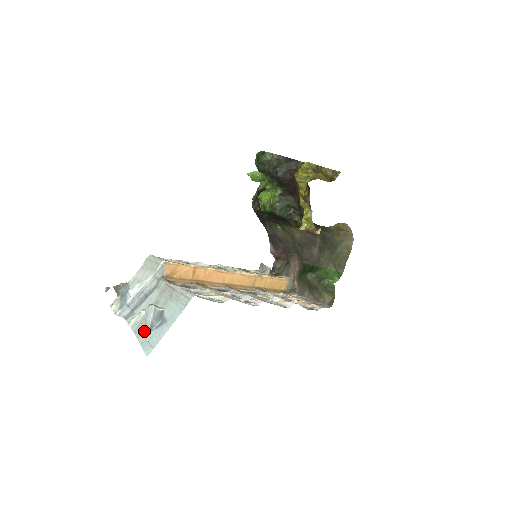
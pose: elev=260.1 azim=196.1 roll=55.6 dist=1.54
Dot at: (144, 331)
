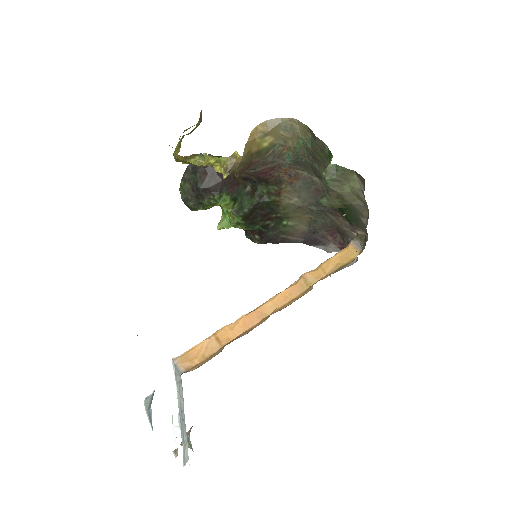
Dot at: occluded
